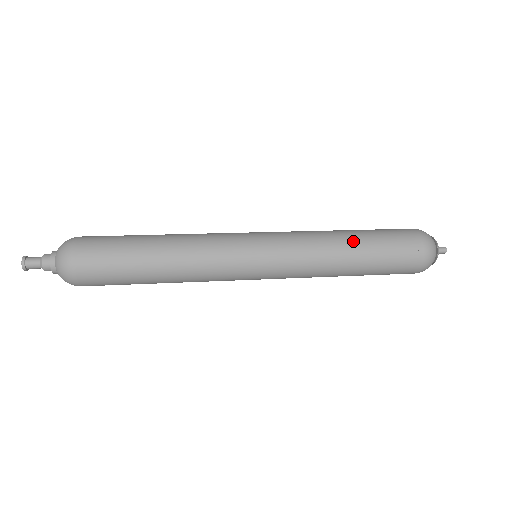
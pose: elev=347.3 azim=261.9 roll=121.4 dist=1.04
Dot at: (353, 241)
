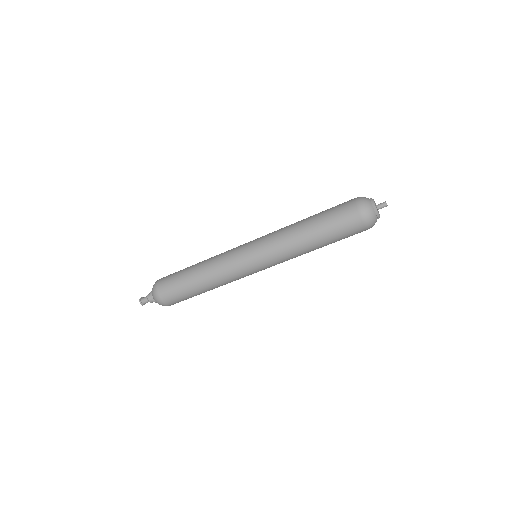
Dot at: (306, 221)
